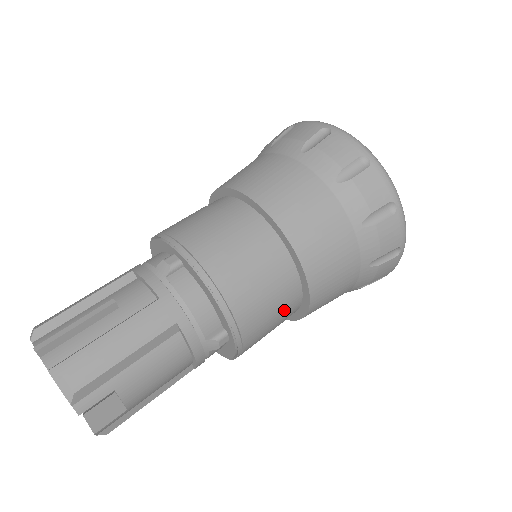
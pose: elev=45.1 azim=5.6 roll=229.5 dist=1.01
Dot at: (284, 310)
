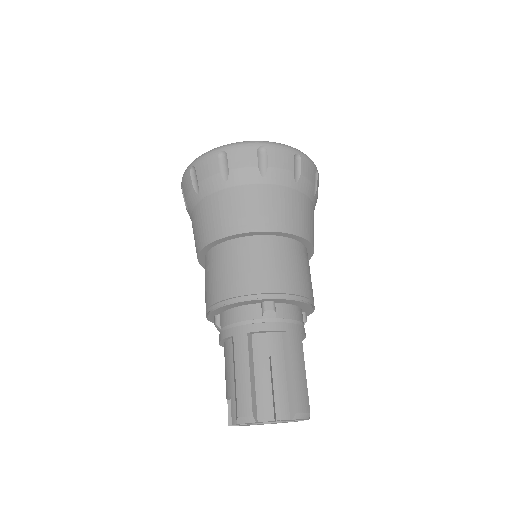
Dot at: occluded
